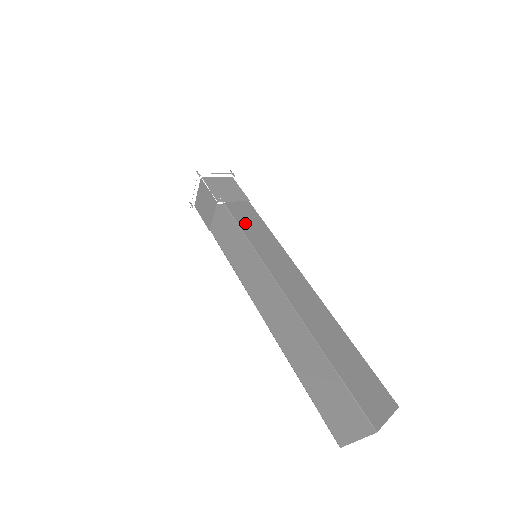
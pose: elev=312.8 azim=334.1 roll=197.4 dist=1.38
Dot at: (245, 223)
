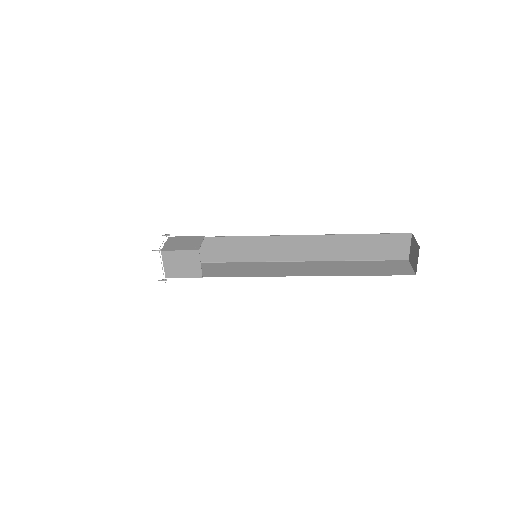
Dot at: (211, 254)
